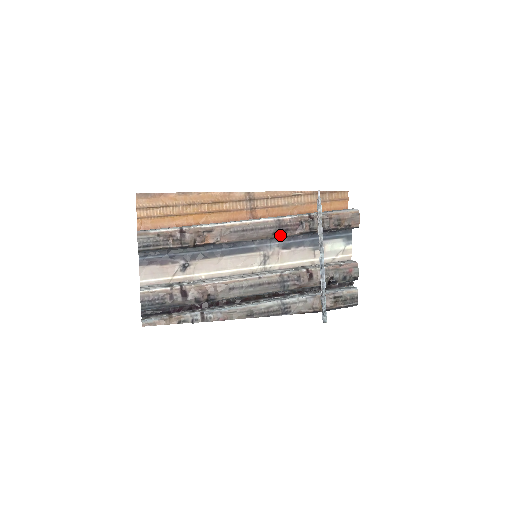
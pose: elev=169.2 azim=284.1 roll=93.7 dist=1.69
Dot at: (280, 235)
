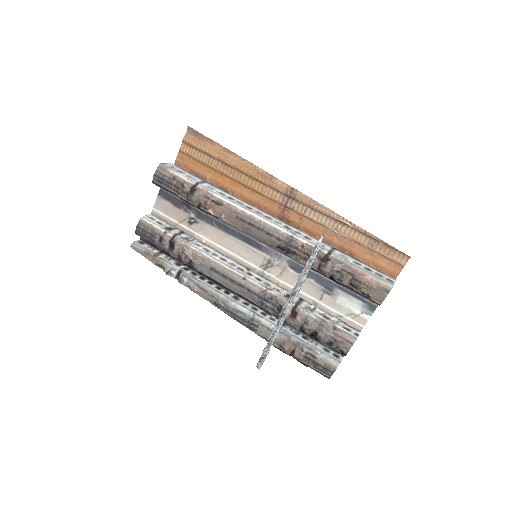
Dot at: (285, 253)
